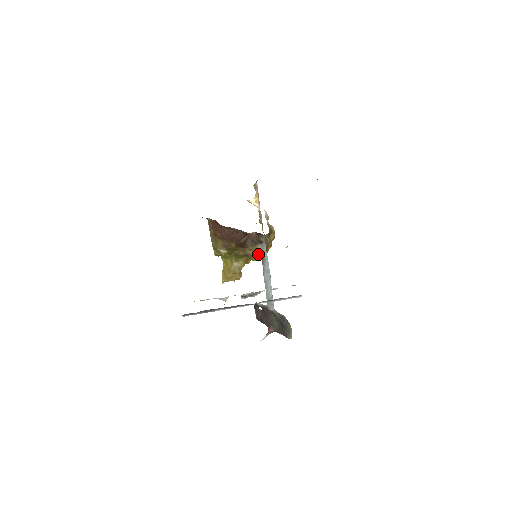
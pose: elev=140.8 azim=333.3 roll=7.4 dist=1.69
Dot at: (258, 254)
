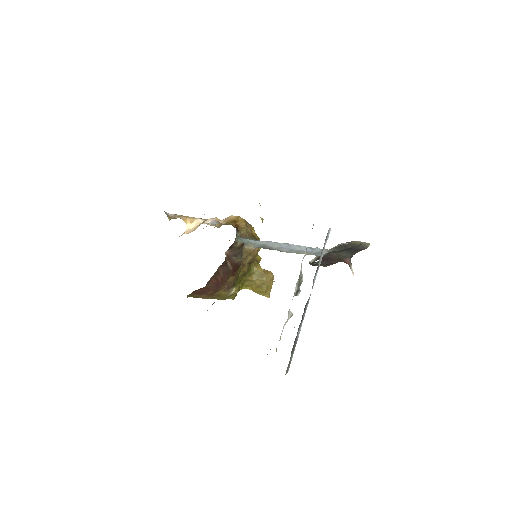
Dot at: (255, 251)
